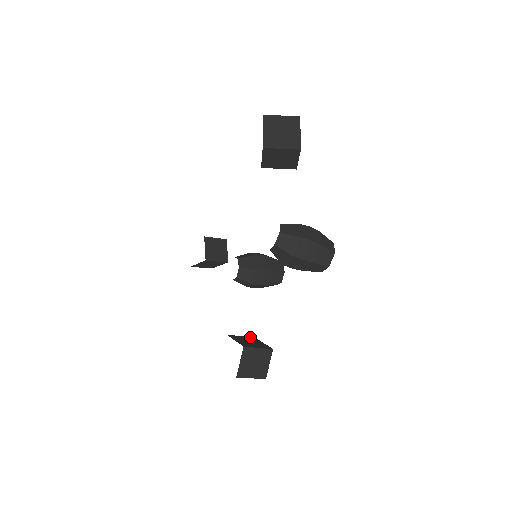
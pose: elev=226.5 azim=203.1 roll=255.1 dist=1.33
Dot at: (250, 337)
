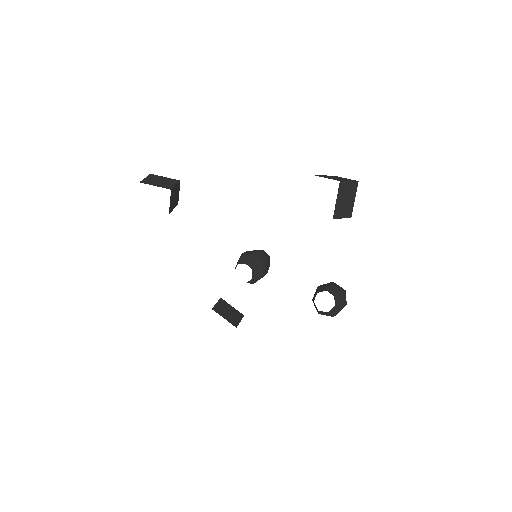
Dot at: (220, 300)
